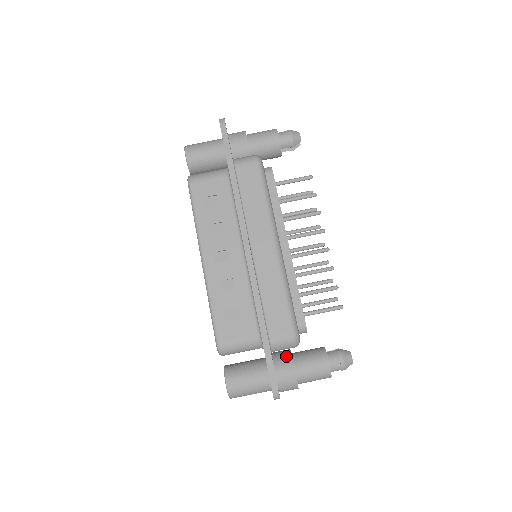
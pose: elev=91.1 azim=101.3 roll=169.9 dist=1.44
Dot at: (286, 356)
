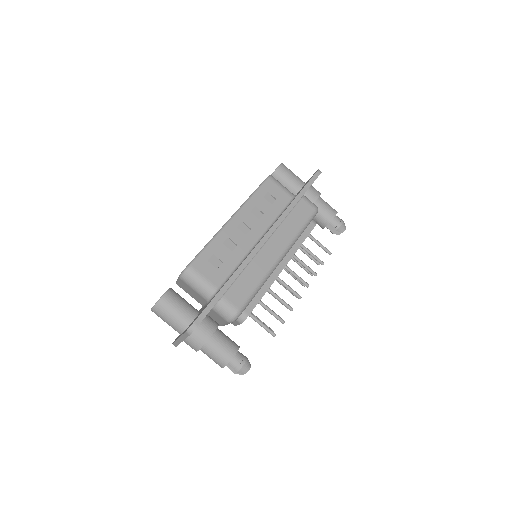
Dot at: (215, 322)
